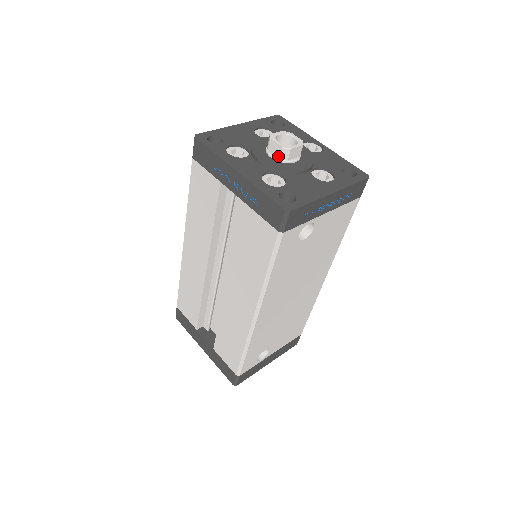
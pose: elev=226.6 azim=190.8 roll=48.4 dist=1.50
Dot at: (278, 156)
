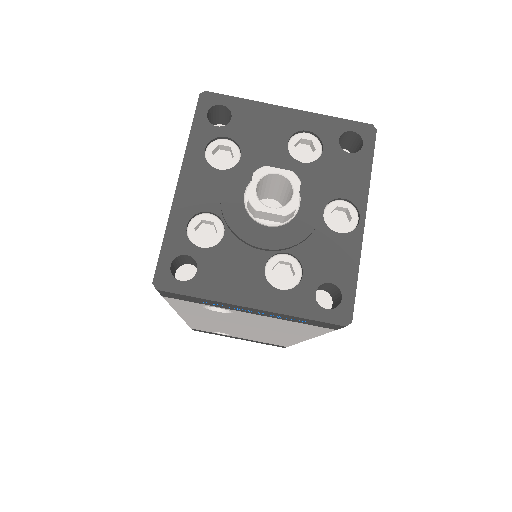
Dot at: (247, 202)
